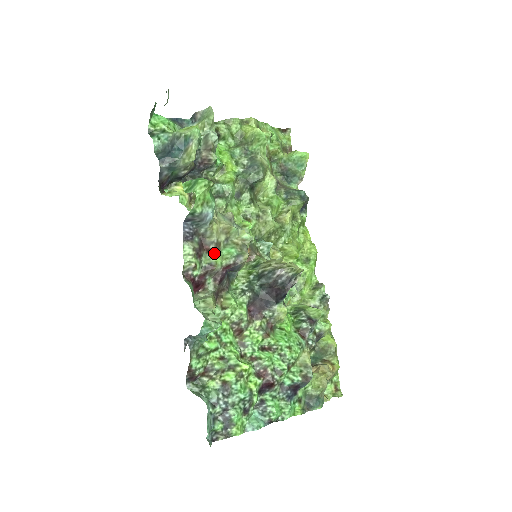
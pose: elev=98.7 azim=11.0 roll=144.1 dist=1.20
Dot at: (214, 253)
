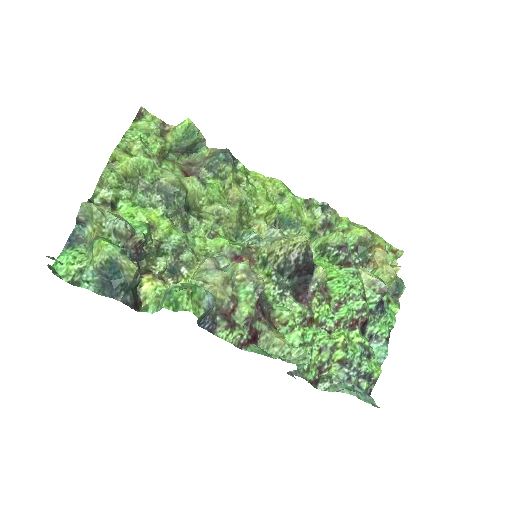
Dot at: (238, 307)
